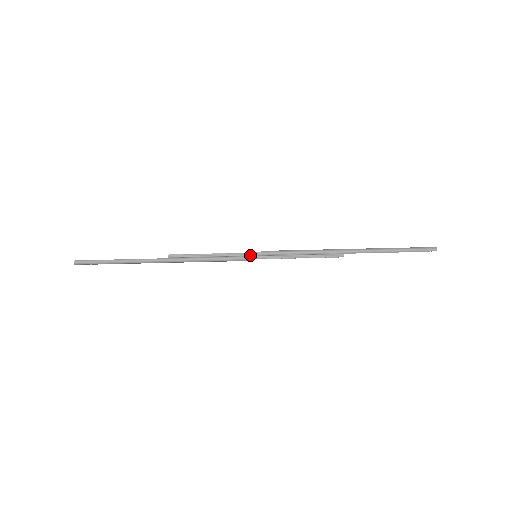
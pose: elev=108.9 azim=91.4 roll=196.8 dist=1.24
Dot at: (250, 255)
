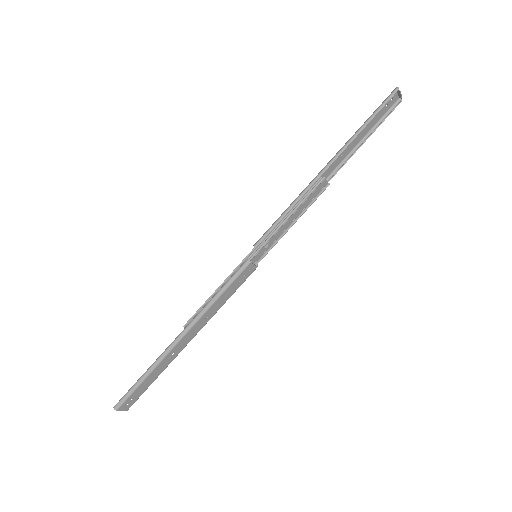
Dot at: (248, 258)
